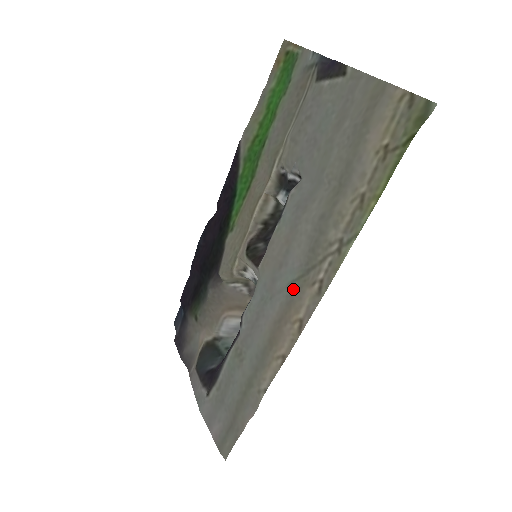
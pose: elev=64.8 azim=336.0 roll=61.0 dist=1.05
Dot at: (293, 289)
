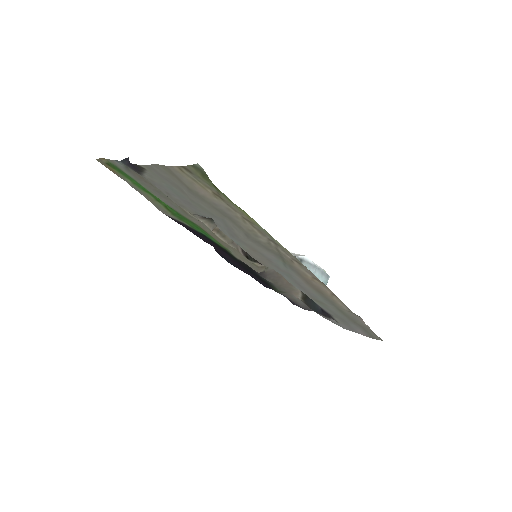
Dot at: (290, 268)
